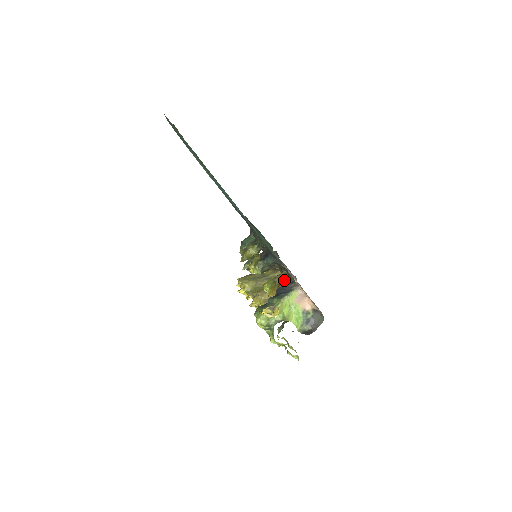
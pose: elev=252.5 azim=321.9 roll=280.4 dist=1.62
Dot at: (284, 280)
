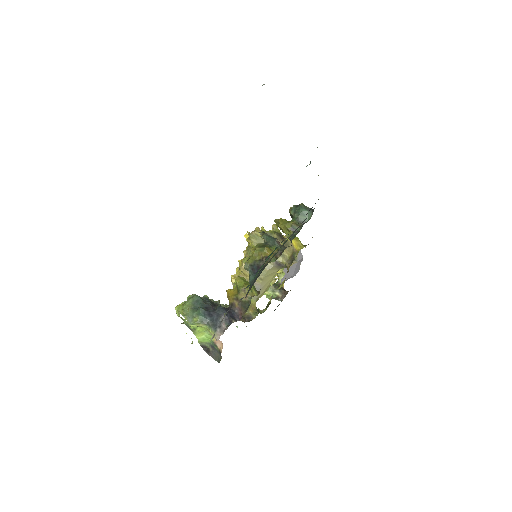
Dot at: (243, 302)
